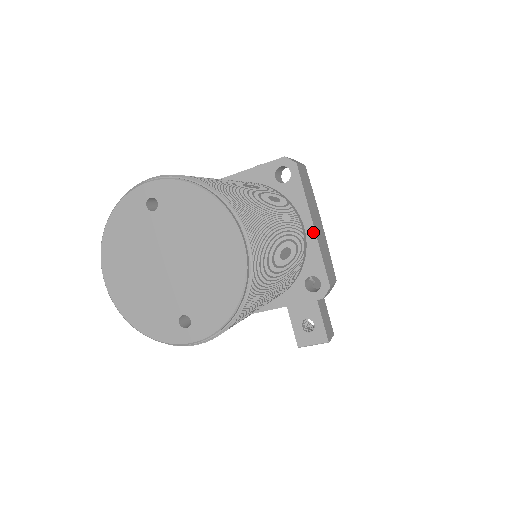
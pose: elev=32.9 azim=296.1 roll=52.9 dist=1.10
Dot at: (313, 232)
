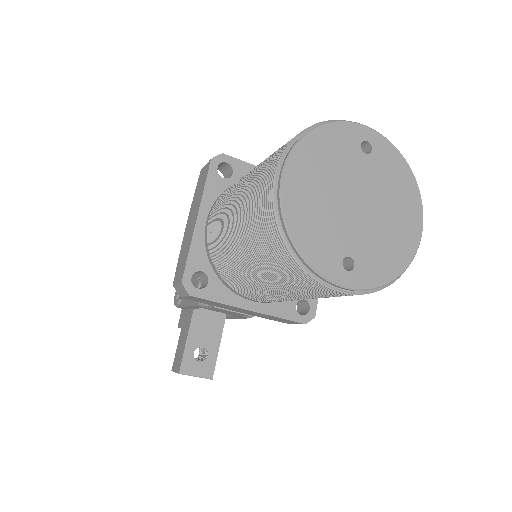
Dot at: occluded
